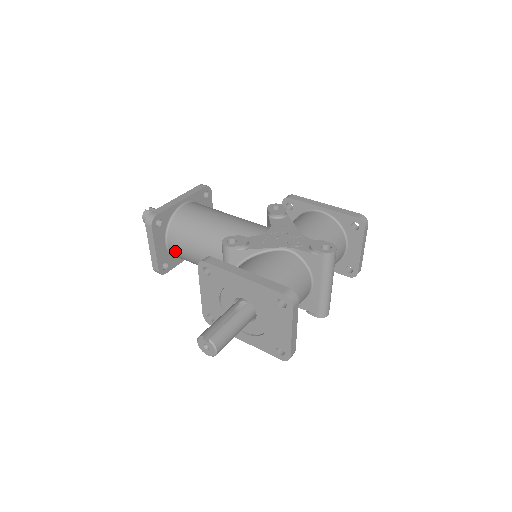
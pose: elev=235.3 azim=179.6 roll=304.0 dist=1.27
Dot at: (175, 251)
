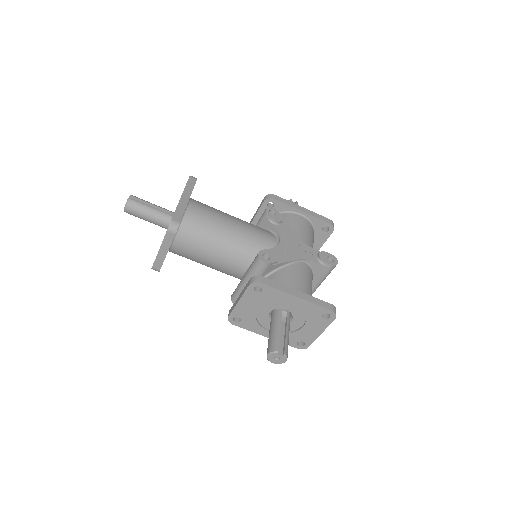
Dot at: (179, 251)
